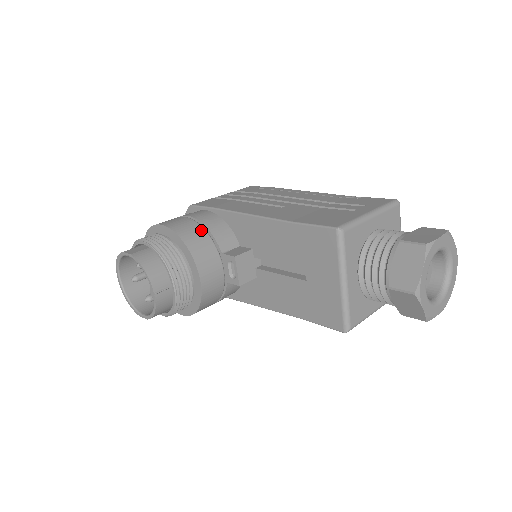
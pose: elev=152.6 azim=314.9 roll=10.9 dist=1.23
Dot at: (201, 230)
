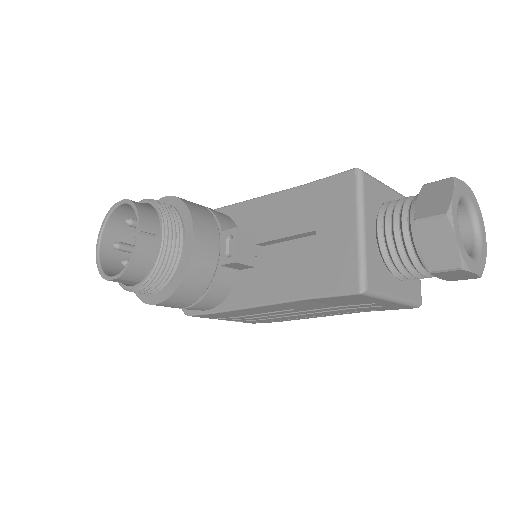
Dot at: (204, 207)
